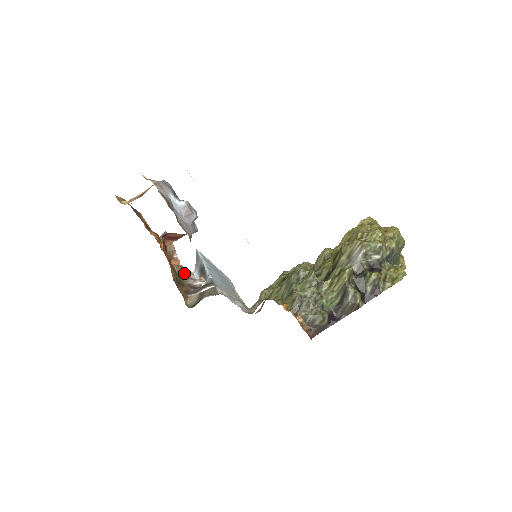
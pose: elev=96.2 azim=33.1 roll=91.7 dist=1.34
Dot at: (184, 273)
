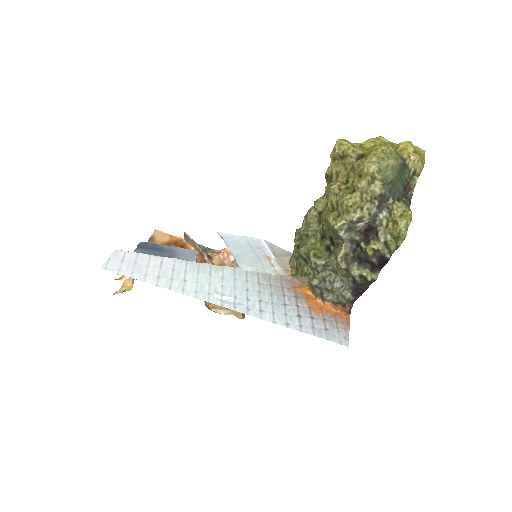
Dot at: occluded
